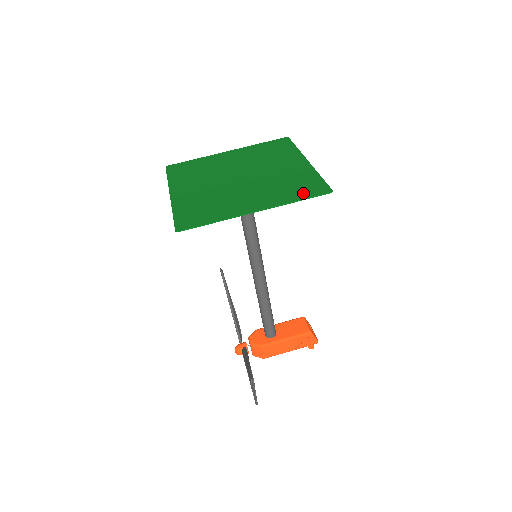
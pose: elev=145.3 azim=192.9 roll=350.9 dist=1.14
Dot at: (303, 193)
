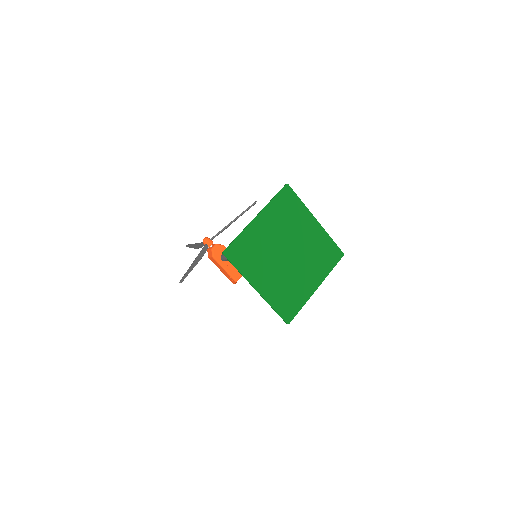
Dot at: (282, 308)
